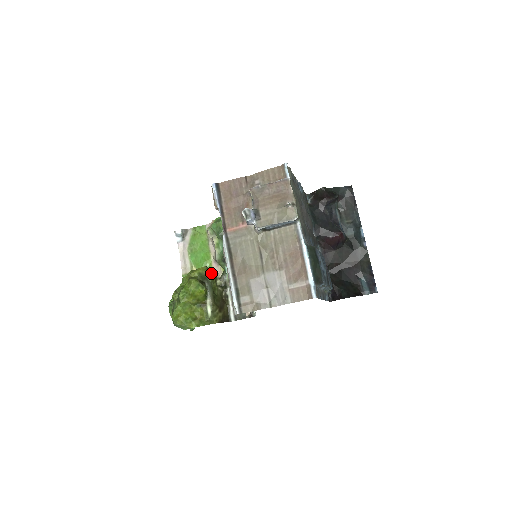
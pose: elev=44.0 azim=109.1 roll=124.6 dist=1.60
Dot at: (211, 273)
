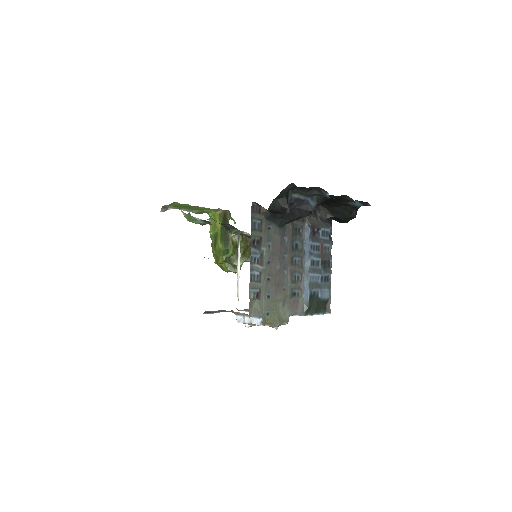
Dot at: (230, 255)
